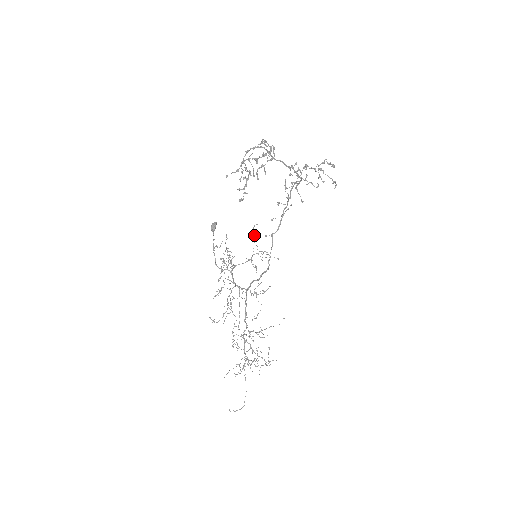
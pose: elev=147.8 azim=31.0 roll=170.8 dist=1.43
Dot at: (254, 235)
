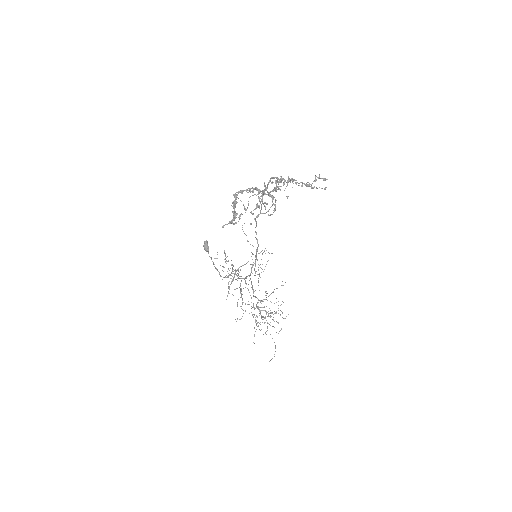
Dot at: occluded
